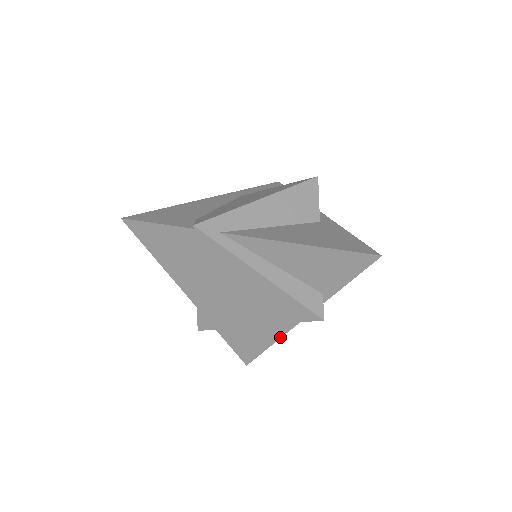
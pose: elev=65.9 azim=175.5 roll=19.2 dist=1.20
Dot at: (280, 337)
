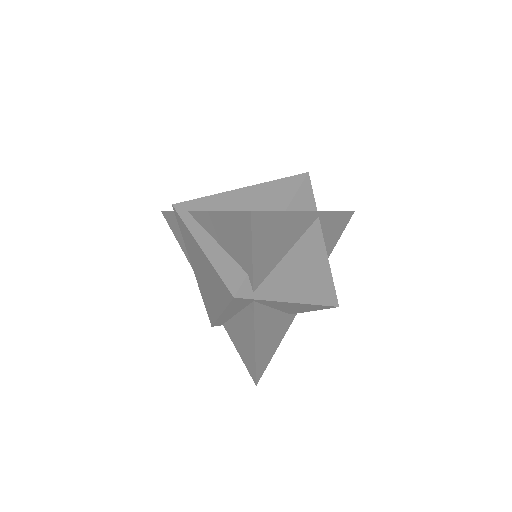
Dot at: (254, 341)
